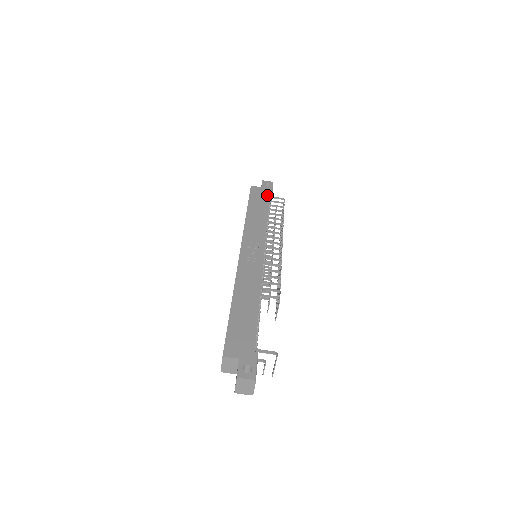
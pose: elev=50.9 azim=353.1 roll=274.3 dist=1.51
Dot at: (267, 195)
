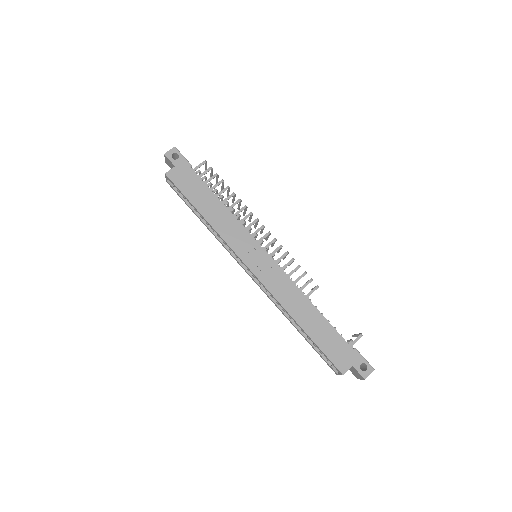
Dot at: (192, 174)
